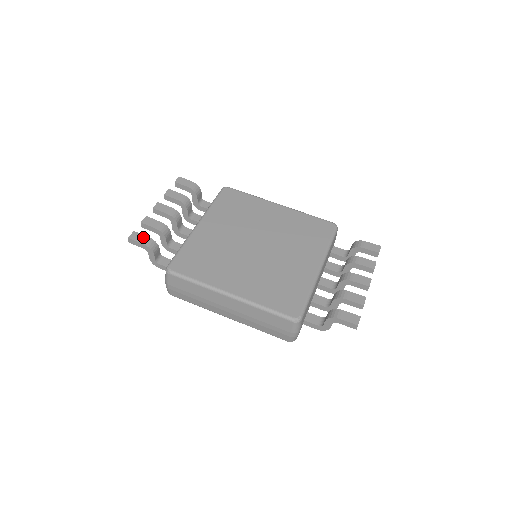
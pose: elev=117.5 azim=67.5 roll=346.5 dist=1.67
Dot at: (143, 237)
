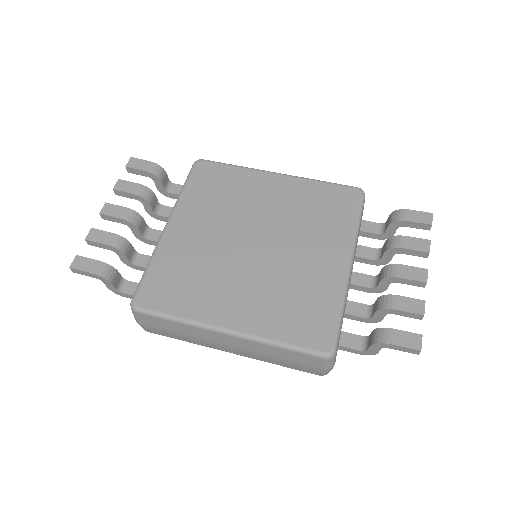
Dot at: (91, 262)
